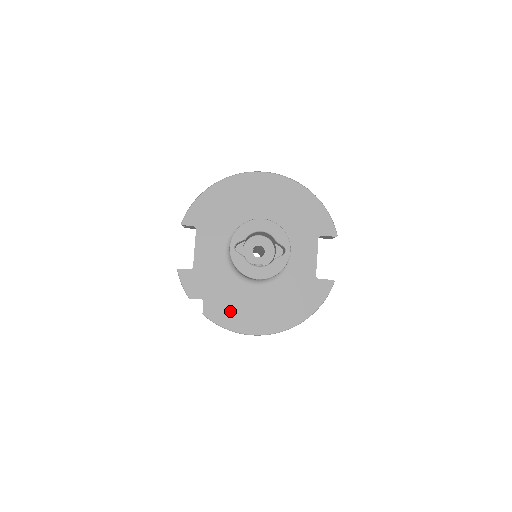
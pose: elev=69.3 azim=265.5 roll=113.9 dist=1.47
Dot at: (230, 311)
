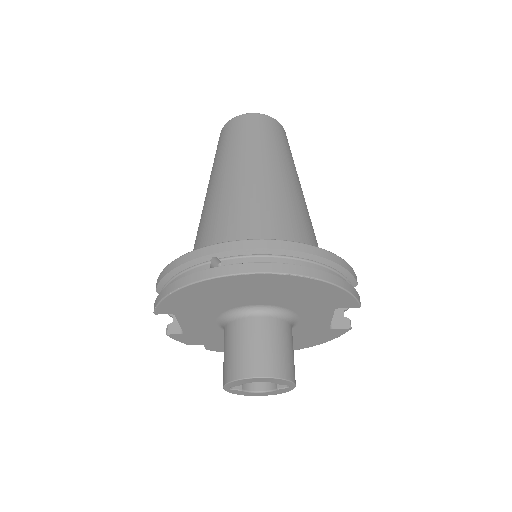
Dot at: occluded
